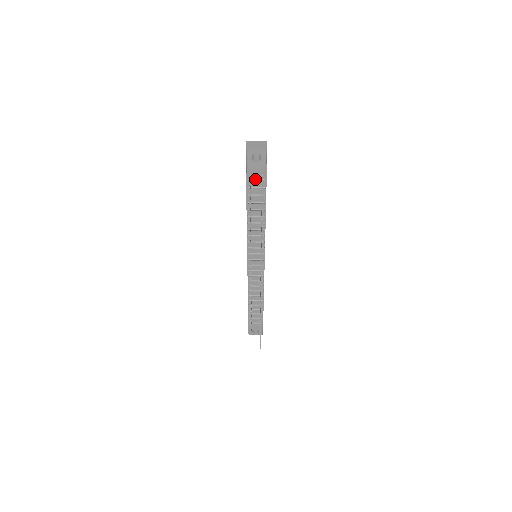
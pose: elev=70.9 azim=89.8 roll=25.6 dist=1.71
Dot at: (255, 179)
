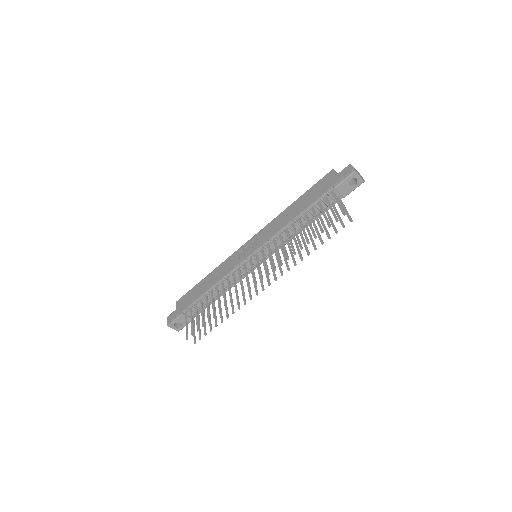
Dot at: (332, 196)
